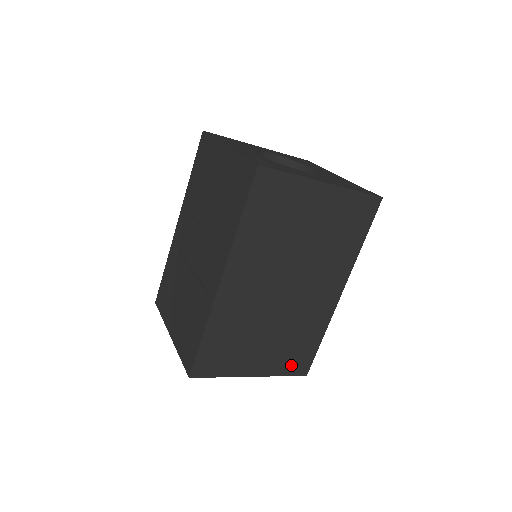
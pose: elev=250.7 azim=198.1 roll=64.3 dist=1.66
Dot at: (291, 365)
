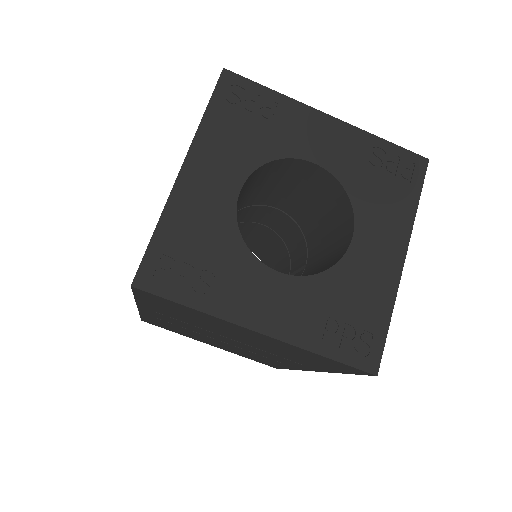
Dot at: occluded
